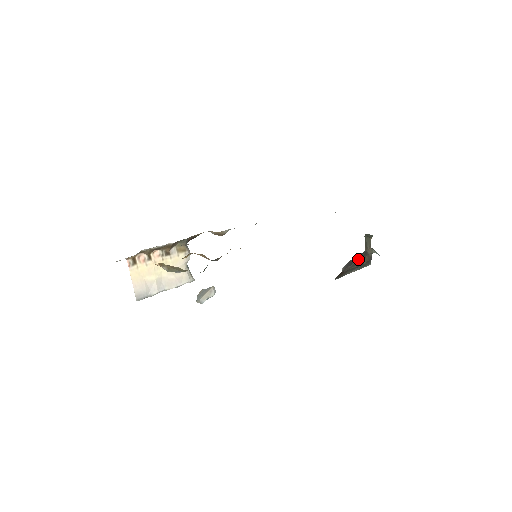
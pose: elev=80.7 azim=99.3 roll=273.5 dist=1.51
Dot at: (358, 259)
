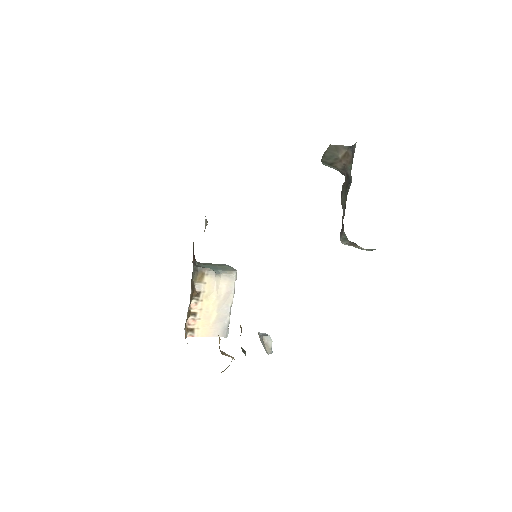
Dot at: occluded
